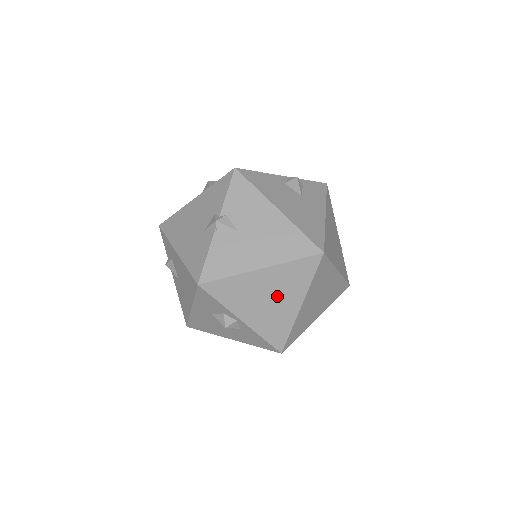
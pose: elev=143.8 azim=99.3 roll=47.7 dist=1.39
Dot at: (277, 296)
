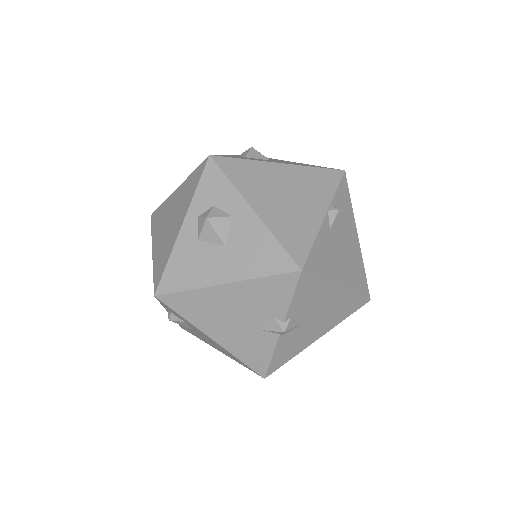
Dot at: occluded
